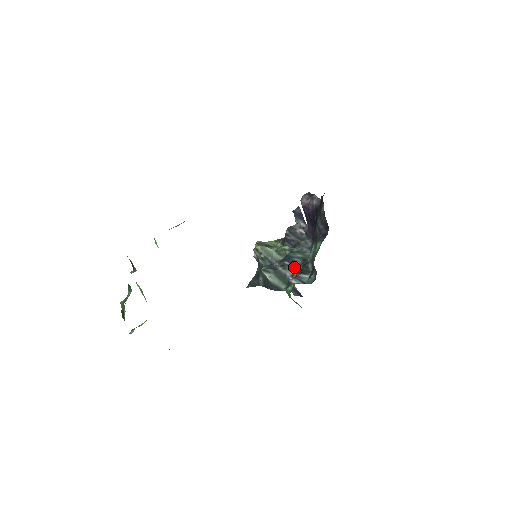
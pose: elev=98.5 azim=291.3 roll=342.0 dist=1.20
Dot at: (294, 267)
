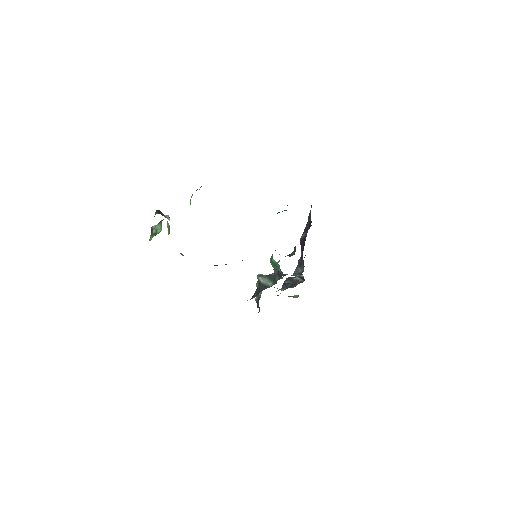
Dot at: occluded
